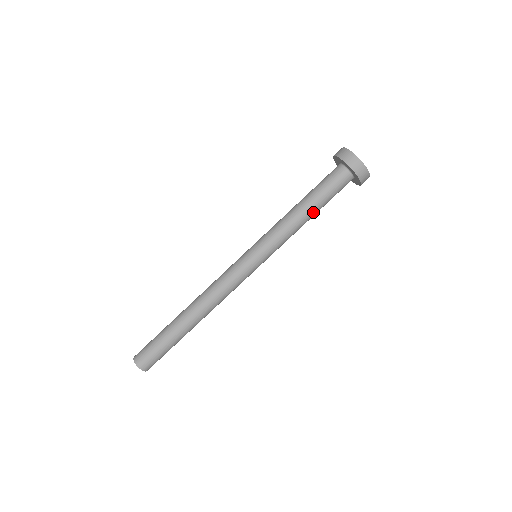
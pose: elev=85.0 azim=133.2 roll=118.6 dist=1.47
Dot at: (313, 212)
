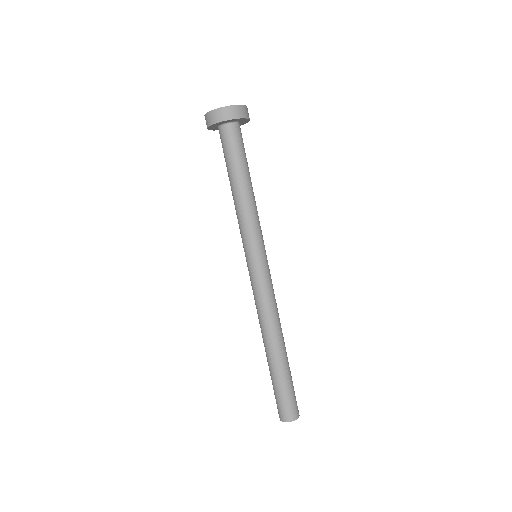
Dot at: (250, 179)
